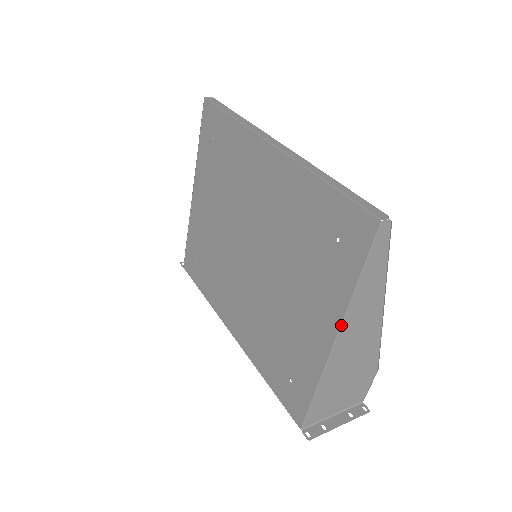
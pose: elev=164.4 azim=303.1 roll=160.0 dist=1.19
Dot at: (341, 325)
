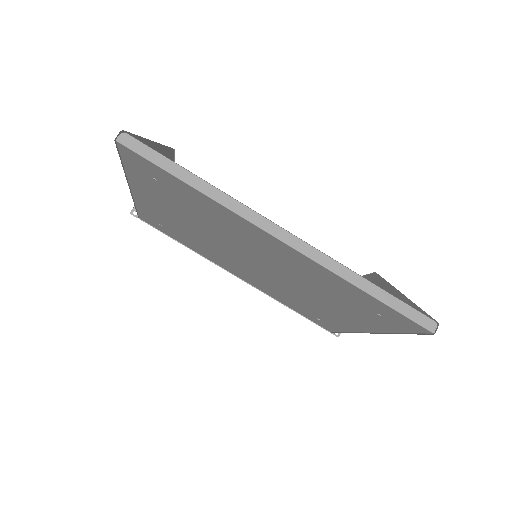
Dot at: (377, 333)
